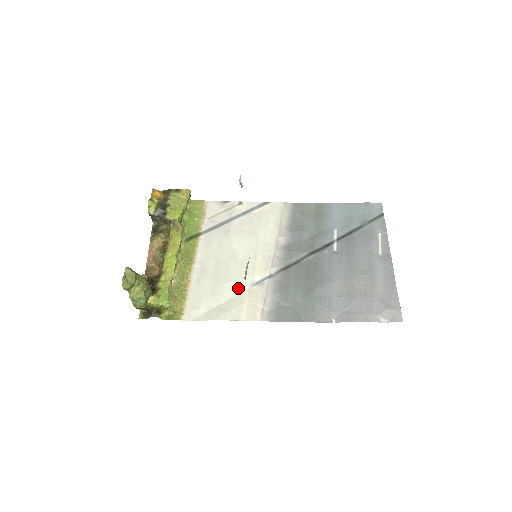
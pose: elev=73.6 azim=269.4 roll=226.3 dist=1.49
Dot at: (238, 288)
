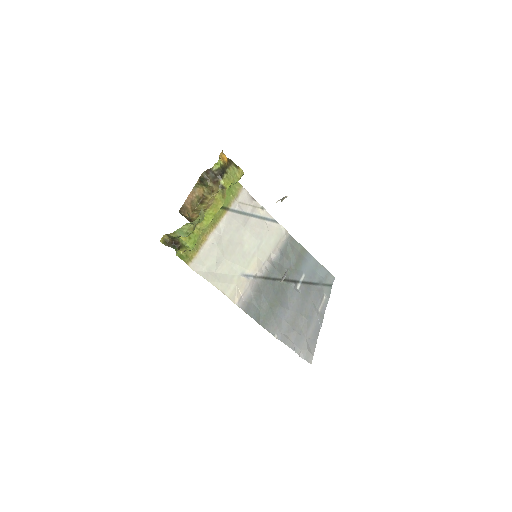
Dot at: (233, 270)
